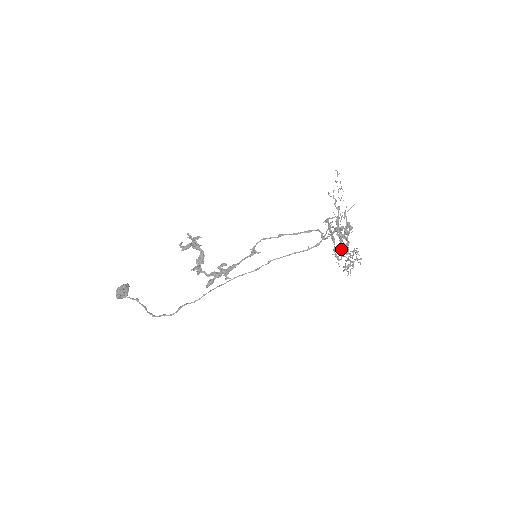
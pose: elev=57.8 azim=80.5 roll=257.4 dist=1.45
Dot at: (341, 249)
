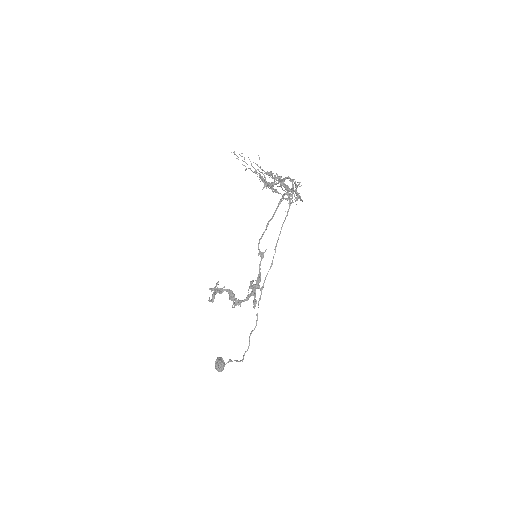
Dot at: (287, 191)
